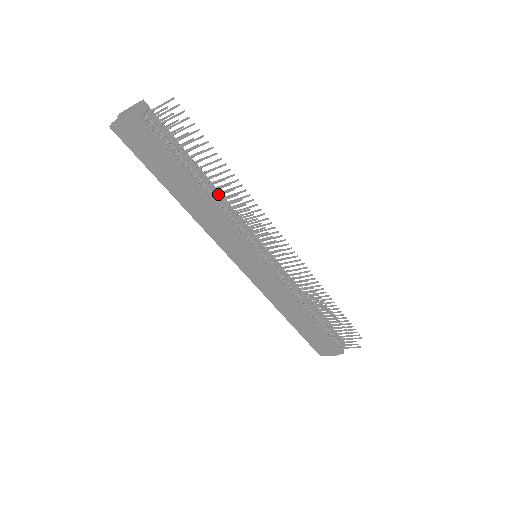
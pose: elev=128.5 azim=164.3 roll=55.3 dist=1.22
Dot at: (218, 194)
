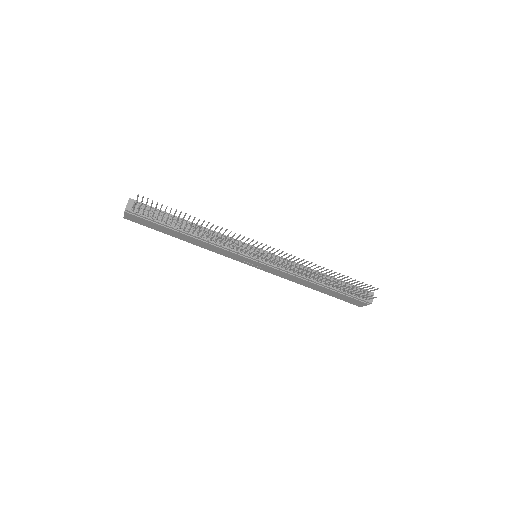
Dot at: (198, 233)
